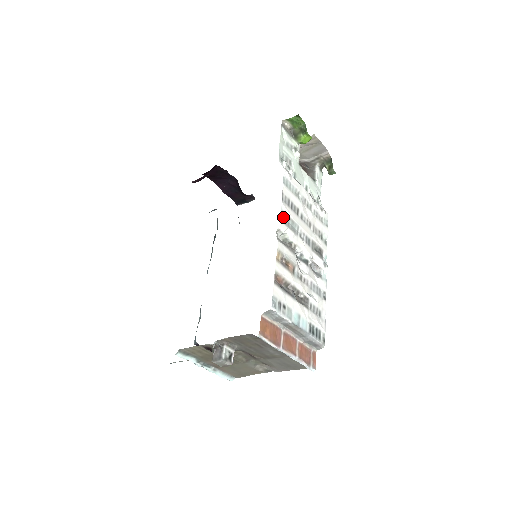
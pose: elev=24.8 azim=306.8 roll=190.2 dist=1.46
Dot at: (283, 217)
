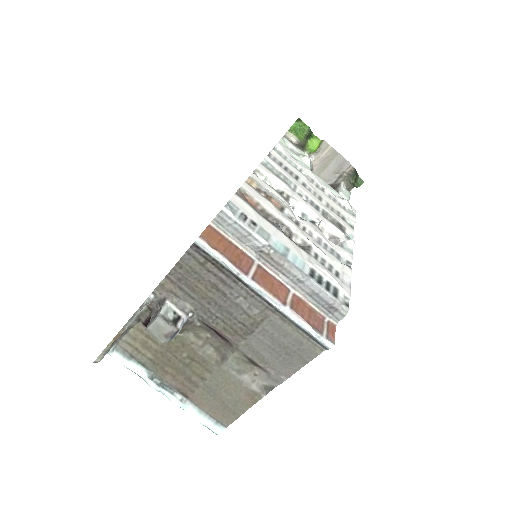
Dot at: (268, 166)
